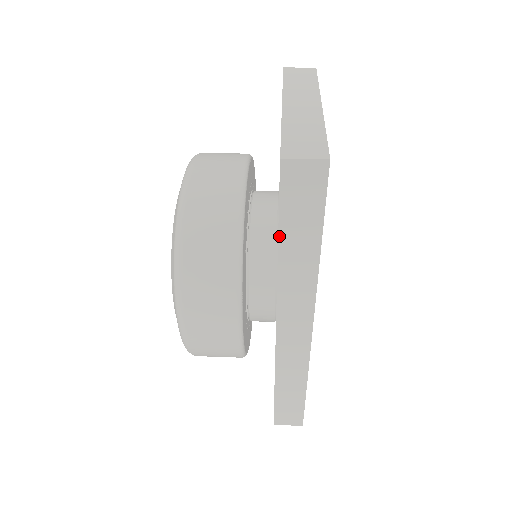
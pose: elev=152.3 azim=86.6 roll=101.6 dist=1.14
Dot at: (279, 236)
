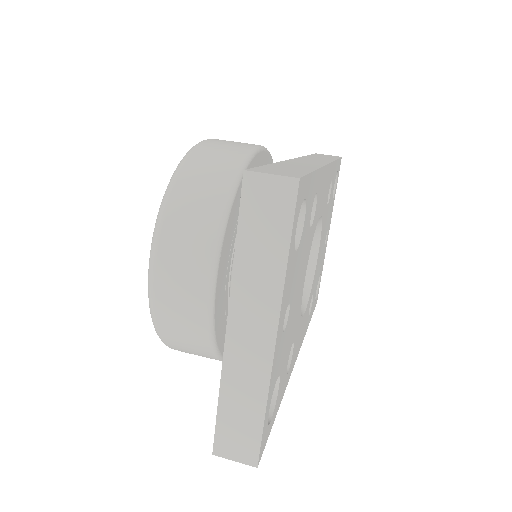
Dot at: occluded
